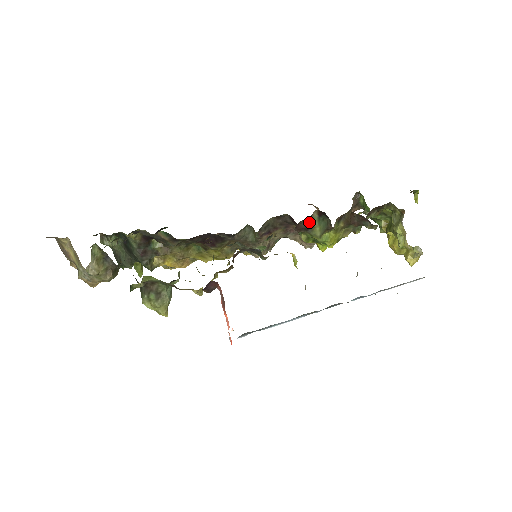
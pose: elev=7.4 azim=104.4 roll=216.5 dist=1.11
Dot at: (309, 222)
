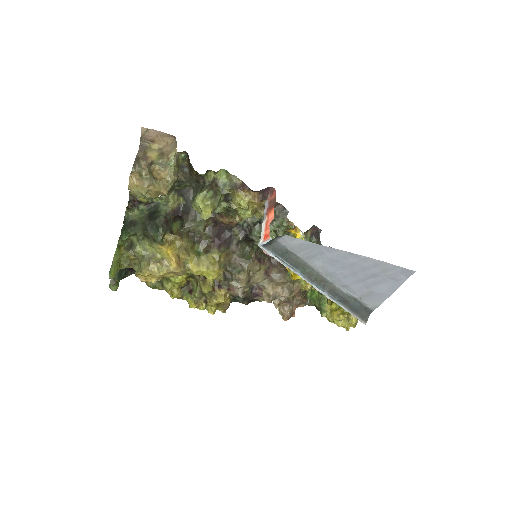
Dot at: occluded
